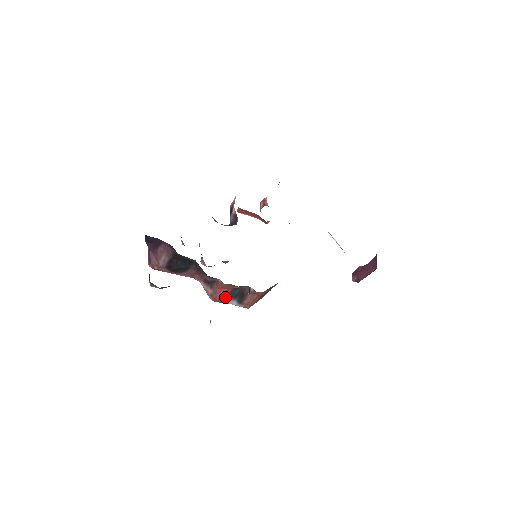
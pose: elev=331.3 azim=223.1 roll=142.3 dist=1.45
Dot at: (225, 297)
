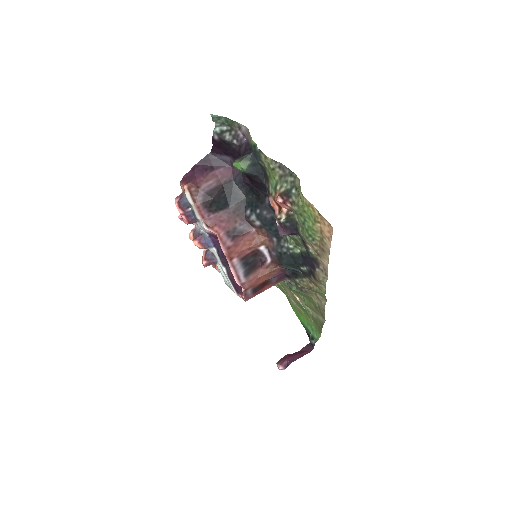
Dot at: (239, 257)
